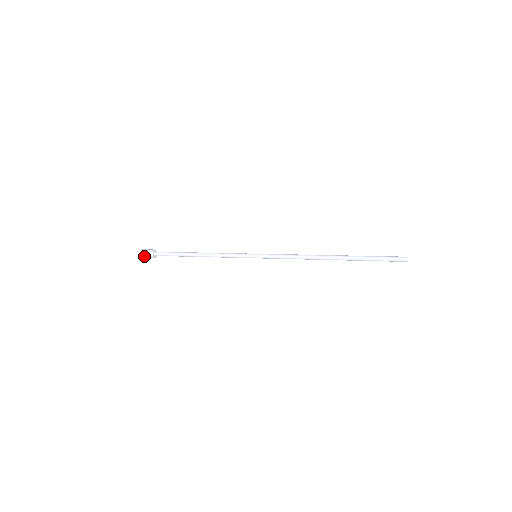
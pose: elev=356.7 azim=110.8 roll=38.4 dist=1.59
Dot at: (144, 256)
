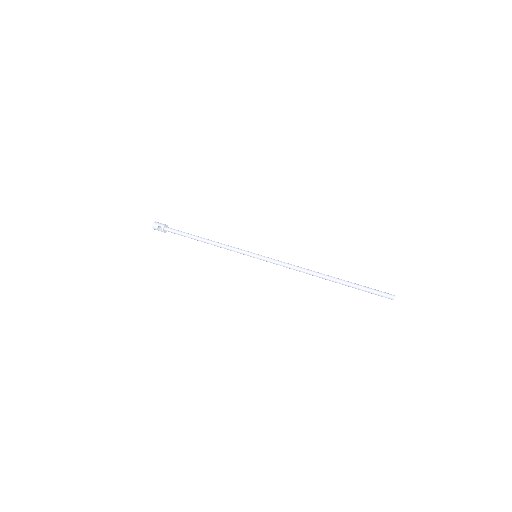
Dot at: (155, 228)
